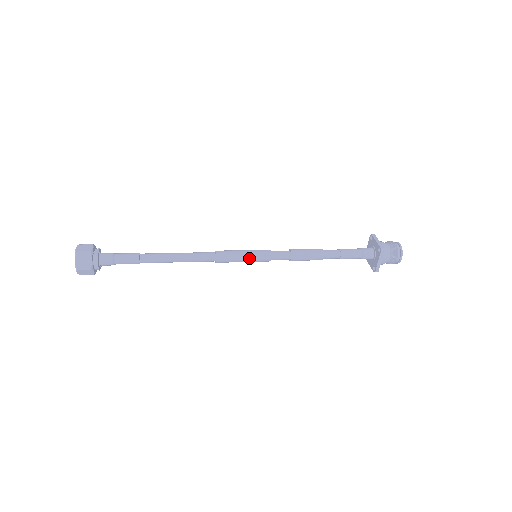
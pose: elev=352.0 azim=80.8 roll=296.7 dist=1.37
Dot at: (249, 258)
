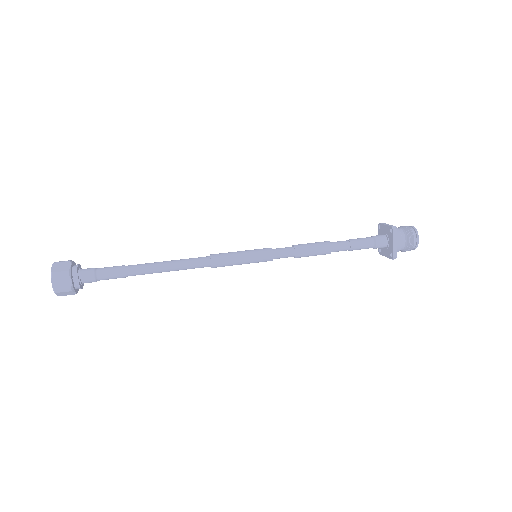
Dot at: (248, 263)
